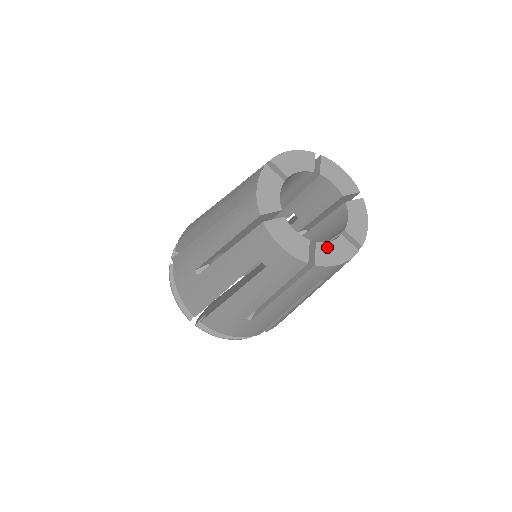
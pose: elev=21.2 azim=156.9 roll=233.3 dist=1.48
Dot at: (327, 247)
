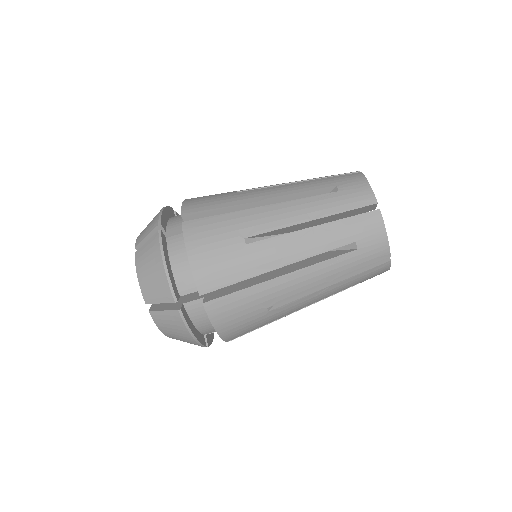
Dot at: occluded
